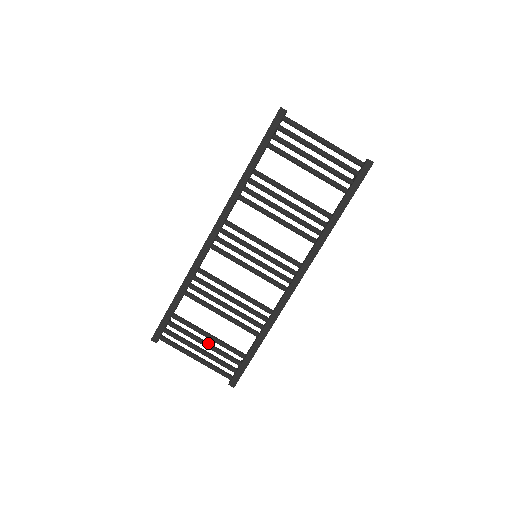
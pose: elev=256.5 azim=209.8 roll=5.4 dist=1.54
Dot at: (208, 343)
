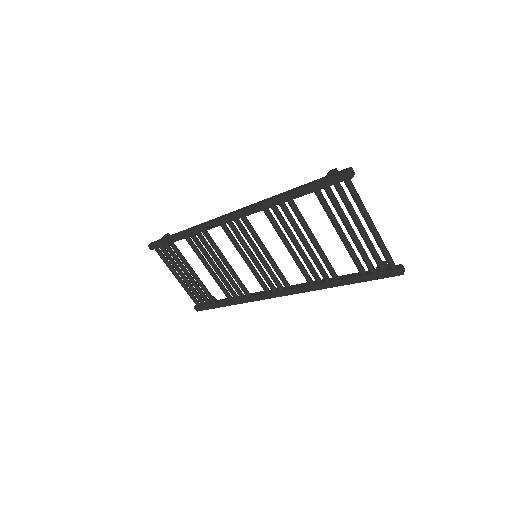
Dot at: (190, 277)
